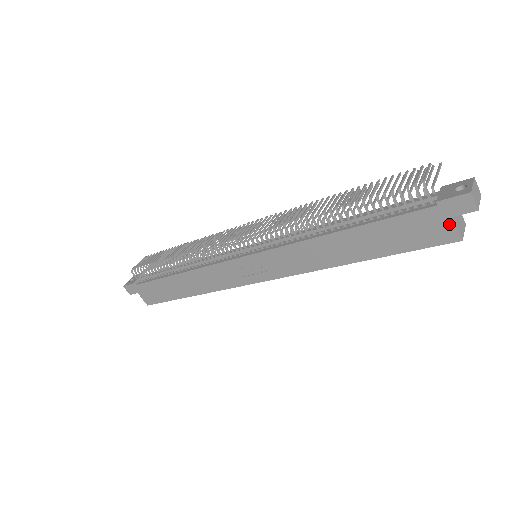
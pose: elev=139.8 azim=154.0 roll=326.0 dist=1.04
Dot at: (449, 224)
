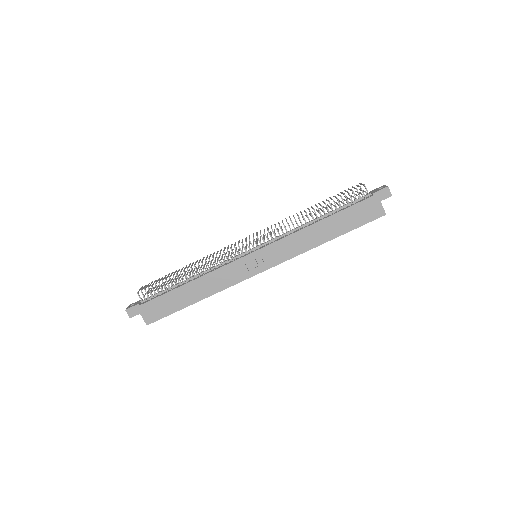
Dot at: (379, 206)
